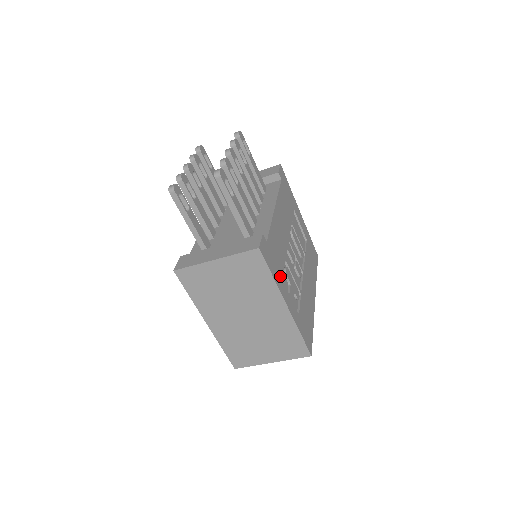
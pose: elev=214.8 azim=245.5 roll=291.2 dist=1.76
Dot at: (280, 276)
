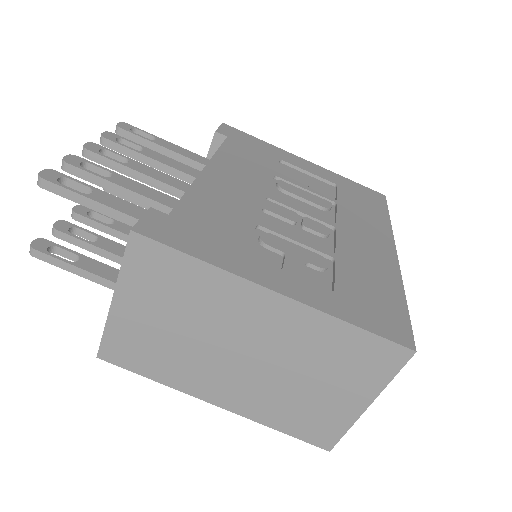
Dot at: (235, 252)
